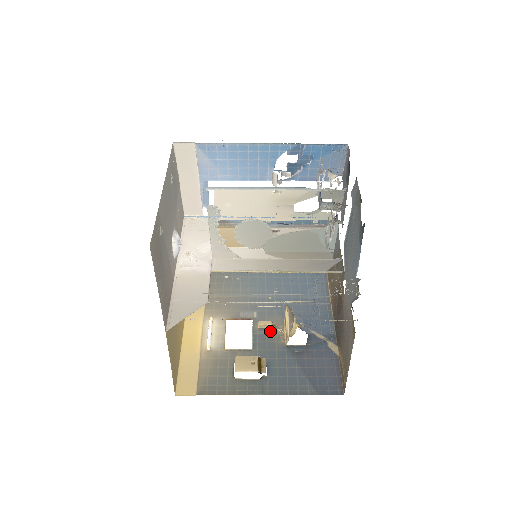
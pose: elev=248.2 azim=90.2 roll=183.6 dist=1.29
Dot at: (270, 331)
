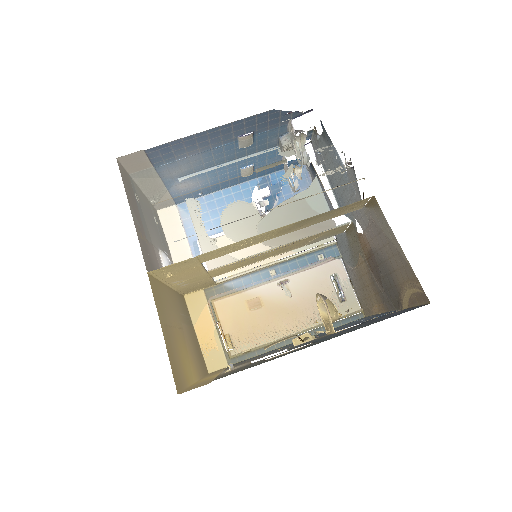
Dot at: occluded
